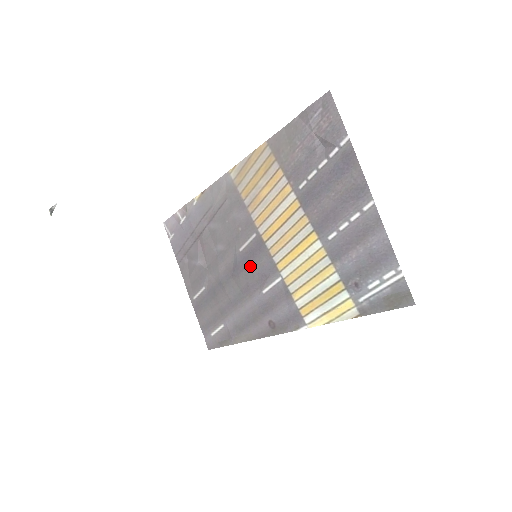
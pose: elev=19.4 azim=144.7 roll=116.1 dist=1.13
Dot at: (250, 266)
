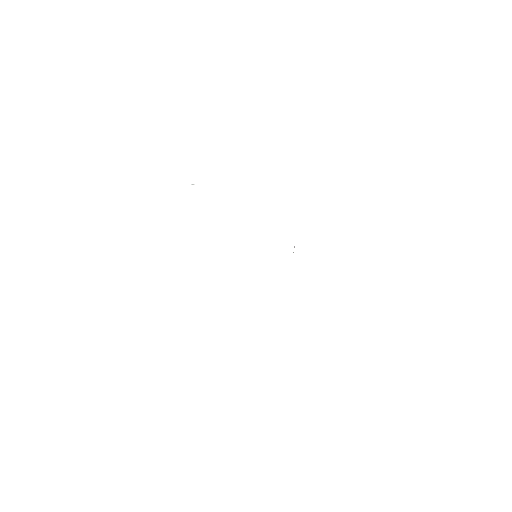
Dot at: occluded
